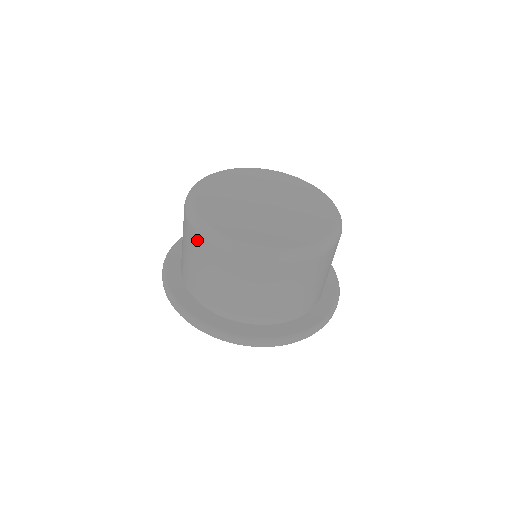
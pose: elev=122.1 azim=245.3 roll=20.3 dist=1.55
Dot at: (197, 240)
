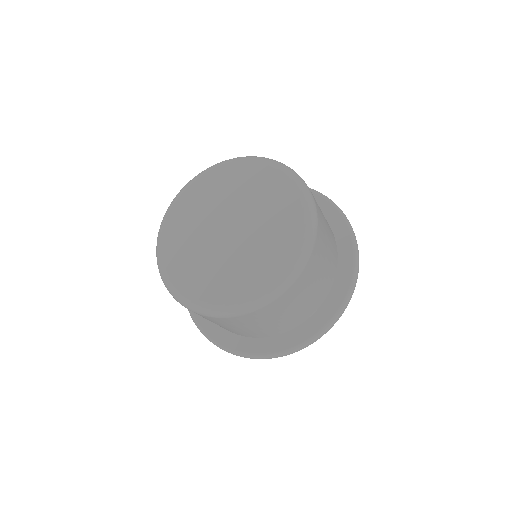
Dot at: occluded
